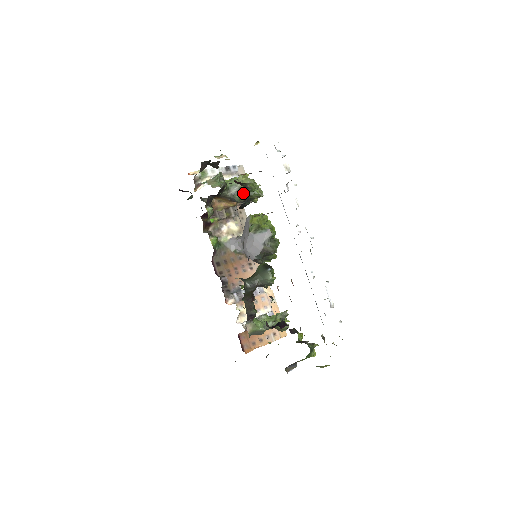
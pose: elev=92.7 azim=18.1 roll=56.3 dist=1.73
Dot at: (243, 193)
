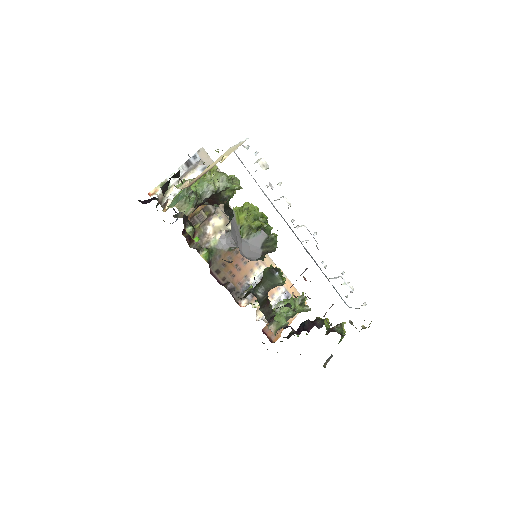
Dot at: occluded
